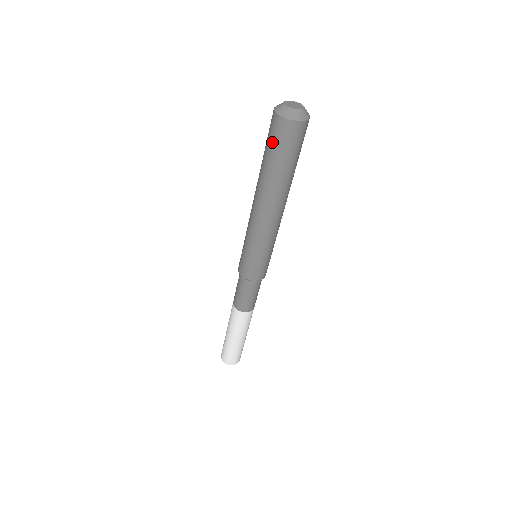
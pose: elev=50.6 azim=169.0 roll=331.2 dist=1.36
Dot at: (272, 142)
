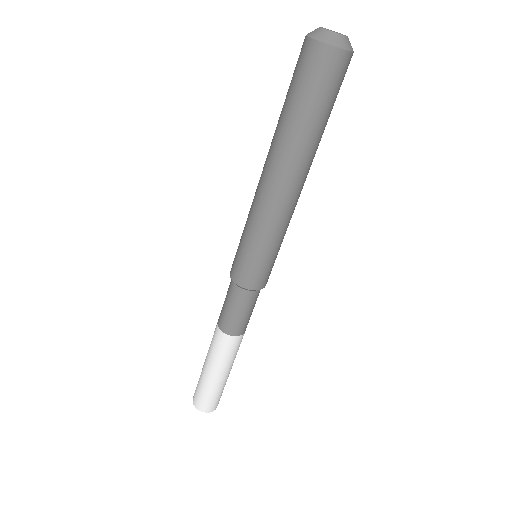
Dot at: (295, 78)
